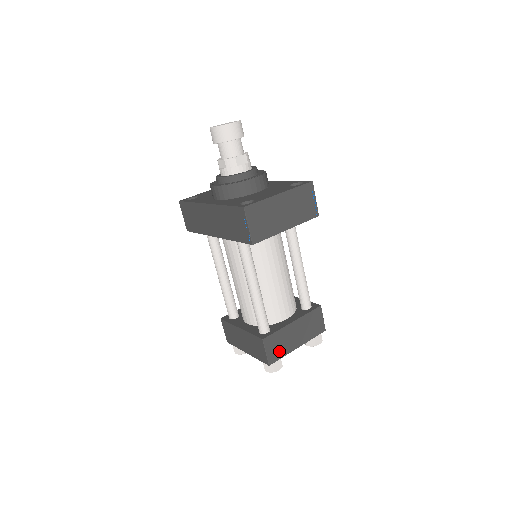
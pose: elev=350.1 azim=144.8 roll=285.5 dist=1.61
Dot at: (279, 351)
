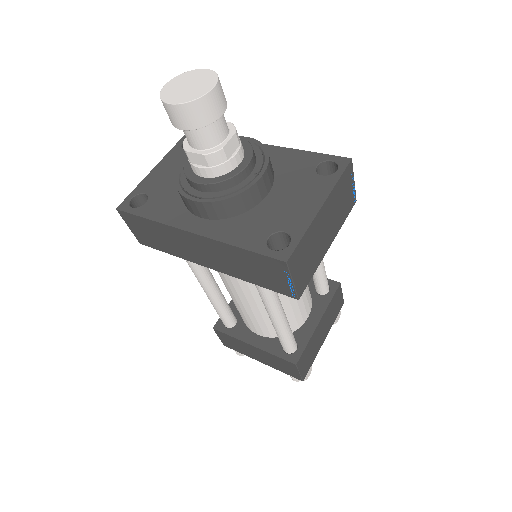
Dot at: (310, 360)
